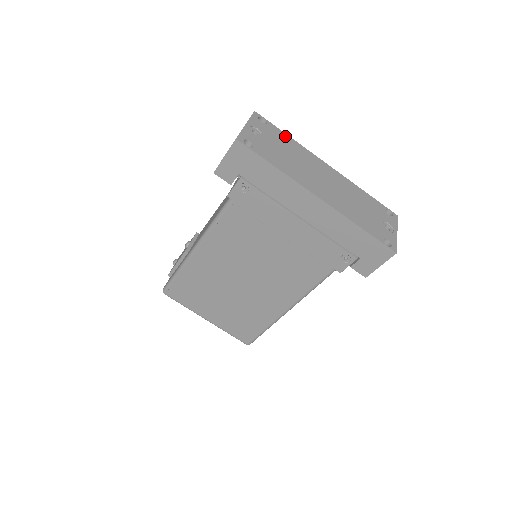
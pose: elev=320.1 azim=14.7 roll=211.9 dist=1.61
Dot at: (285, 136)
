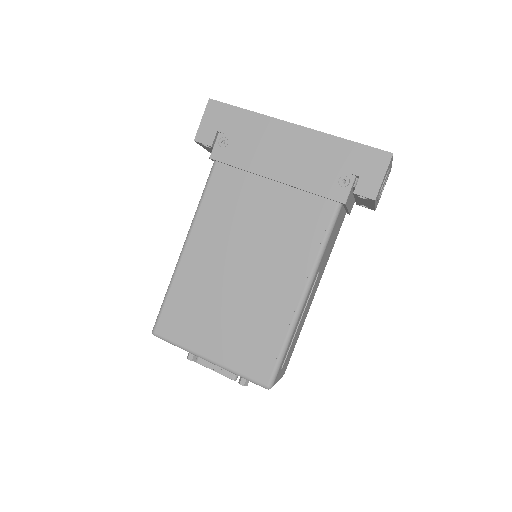
Dot at: occluded
